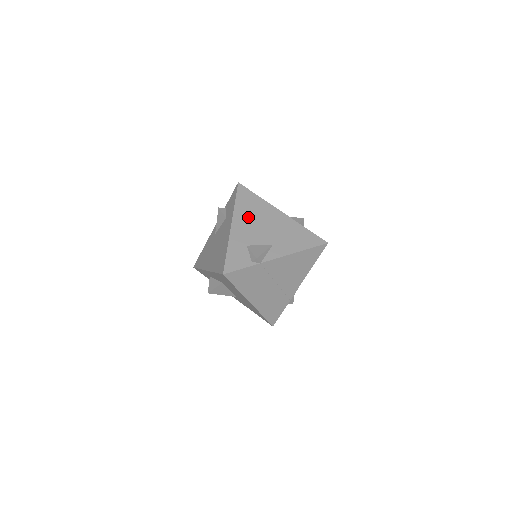
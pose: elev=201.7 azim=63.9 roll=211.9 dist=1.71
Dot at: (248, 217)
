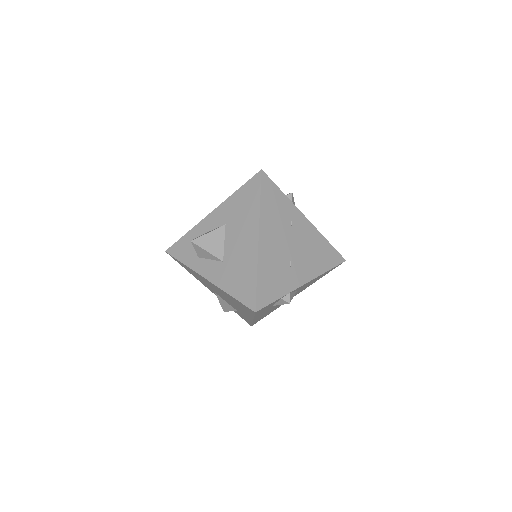
Dot at: occluded
